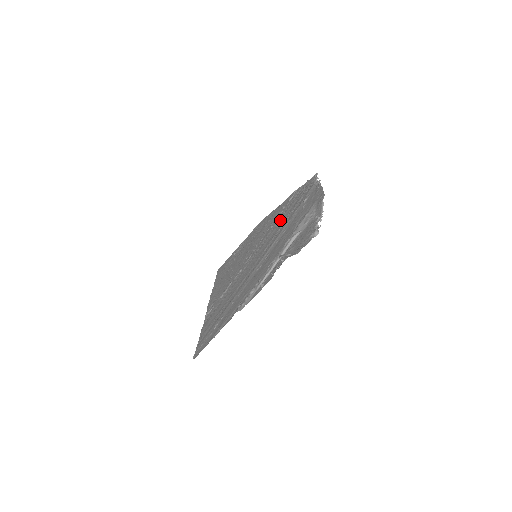
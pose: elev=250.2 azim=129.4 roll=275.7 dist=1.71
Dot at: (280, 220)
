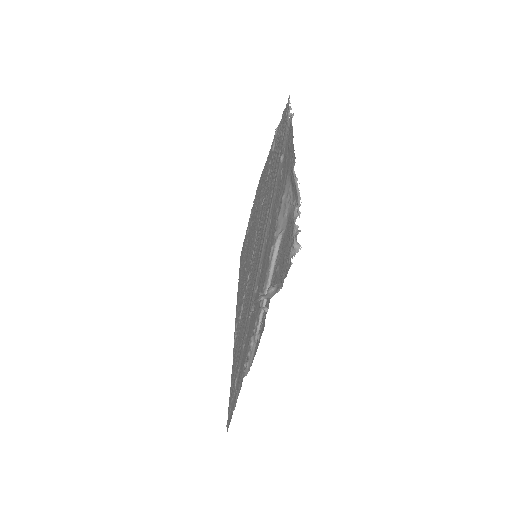
Dot at: occluded
